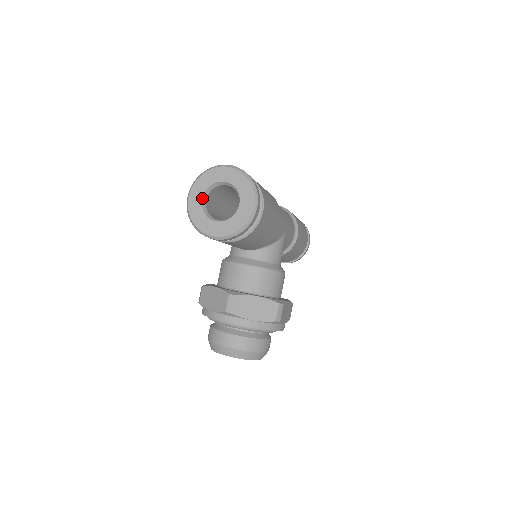
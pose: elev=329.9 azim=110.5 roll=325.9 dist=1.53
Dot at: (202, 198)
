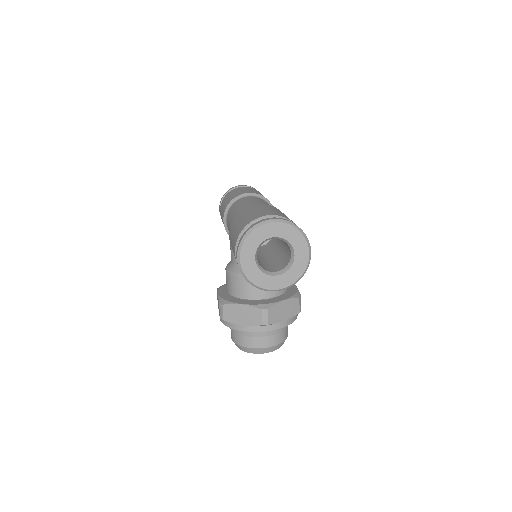
Dot at: (255, 258)
